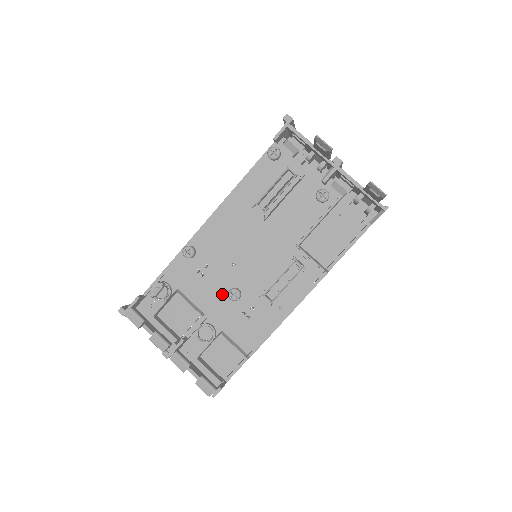
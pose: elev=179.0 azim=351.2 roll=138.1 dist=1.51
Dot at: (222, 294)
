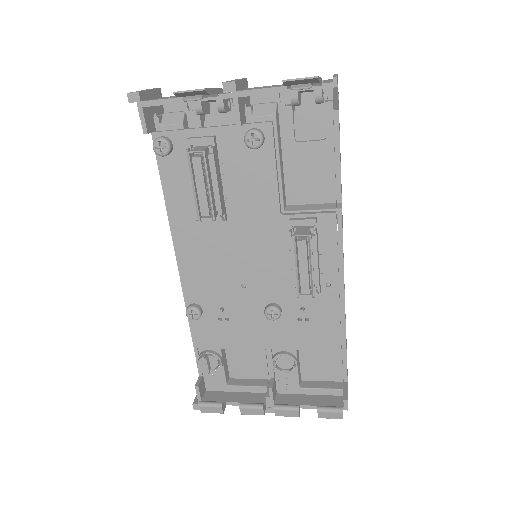
Dot at: (262, 320)
